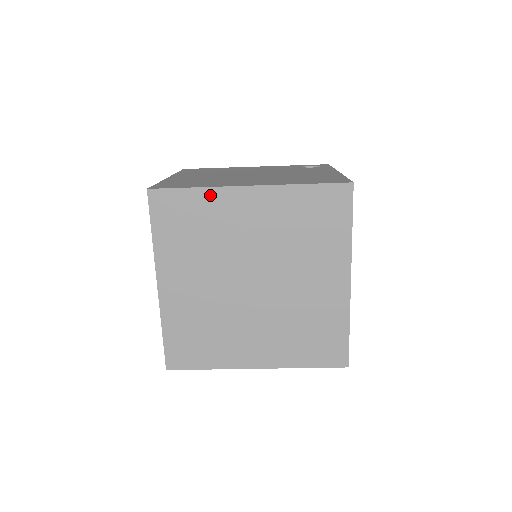
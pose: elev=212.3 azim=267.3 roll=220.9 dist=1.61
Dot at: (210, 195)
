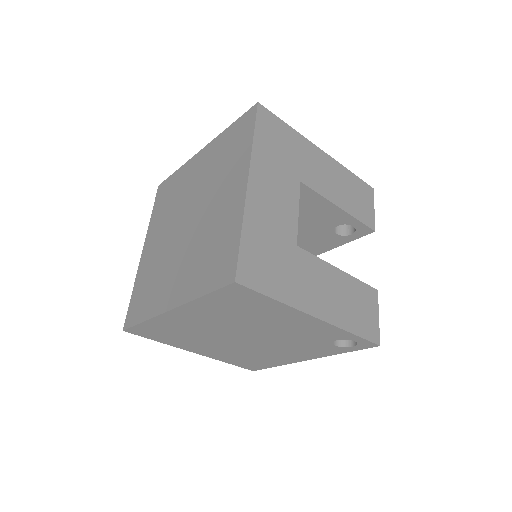
Dot at: (182, 170)
